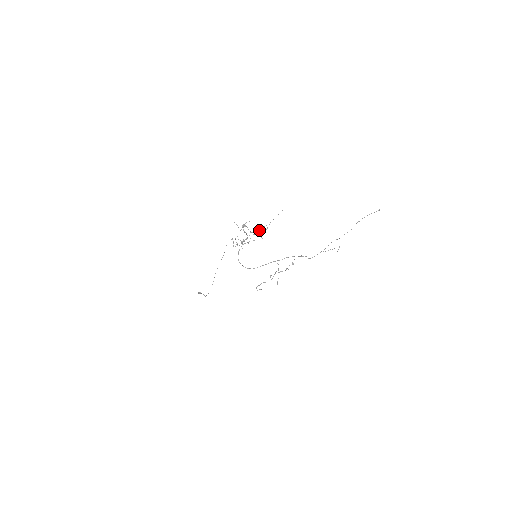
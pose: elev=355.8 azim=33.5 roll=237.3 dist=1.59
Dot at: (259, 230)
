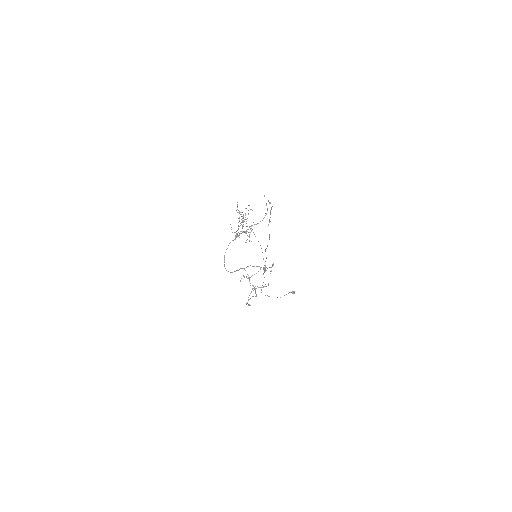
Dot at: occluded
